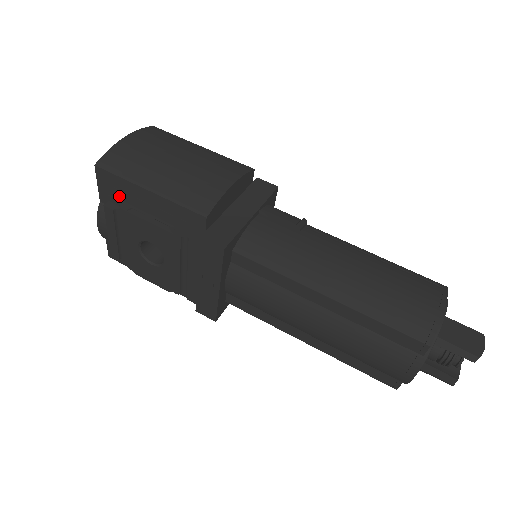
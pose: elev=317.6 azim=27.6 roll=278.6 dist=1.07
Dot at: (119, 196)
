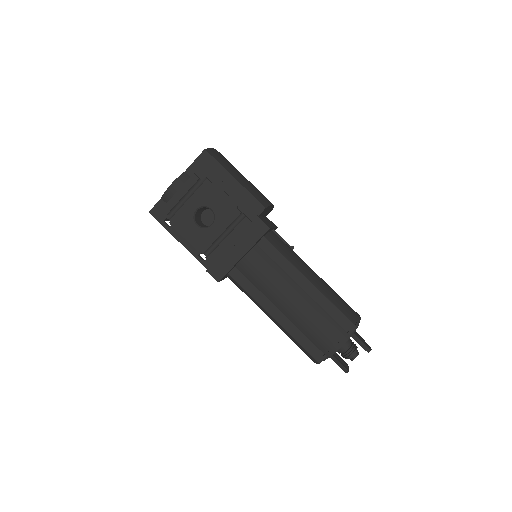
Dot at: (207, 174)
